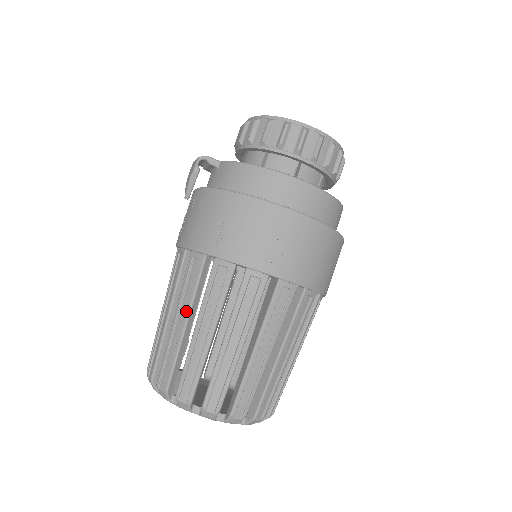
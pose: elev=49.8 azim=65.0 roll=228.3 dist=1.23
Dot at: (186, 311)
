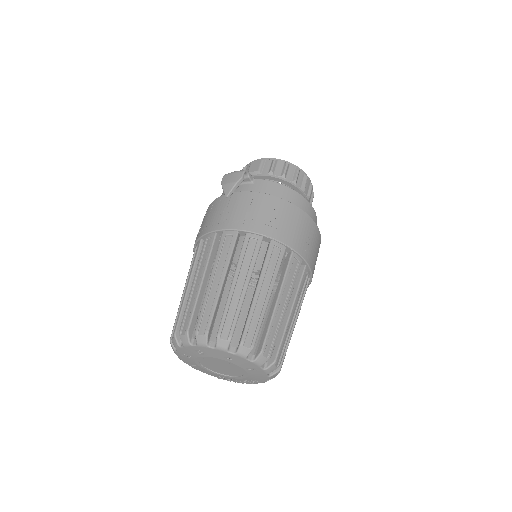
Dot at: (248, 276)
